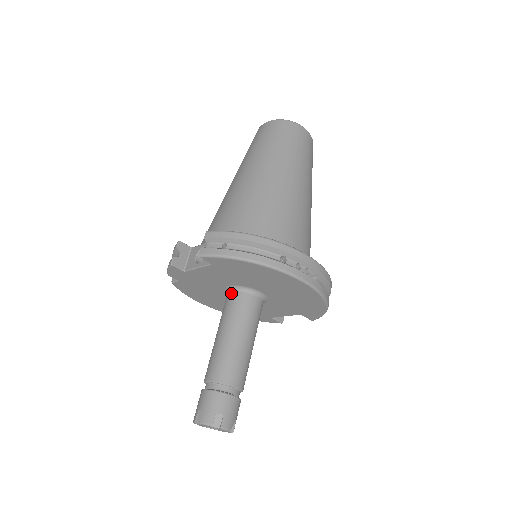
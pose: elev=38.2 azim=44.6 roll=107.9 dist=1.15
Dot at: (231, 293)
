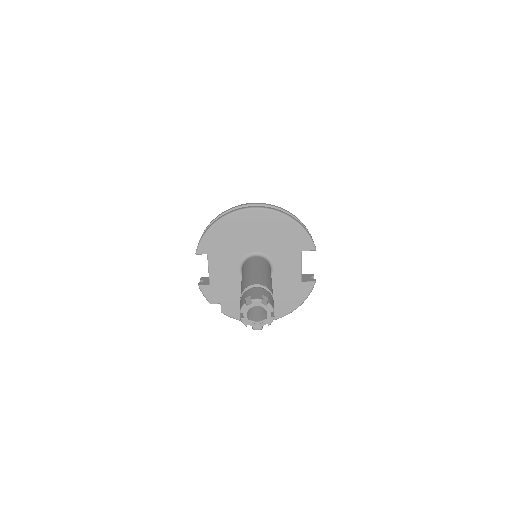
Dot at: occluded
